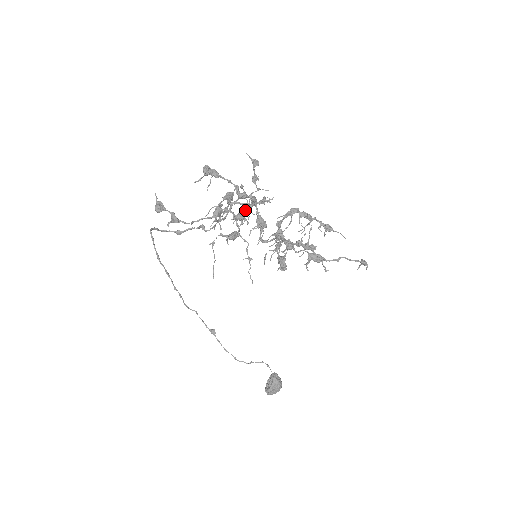
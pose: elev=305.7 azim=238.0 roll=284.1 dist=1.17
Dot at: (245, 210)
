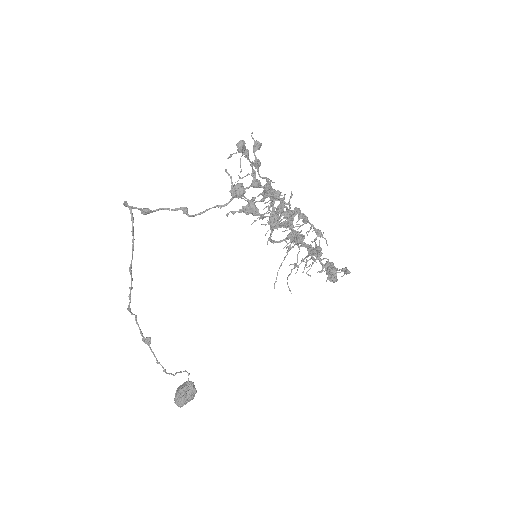
Dot at: (290, 207)
